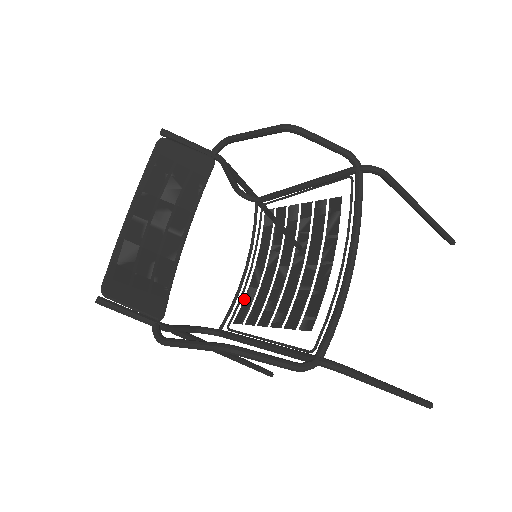
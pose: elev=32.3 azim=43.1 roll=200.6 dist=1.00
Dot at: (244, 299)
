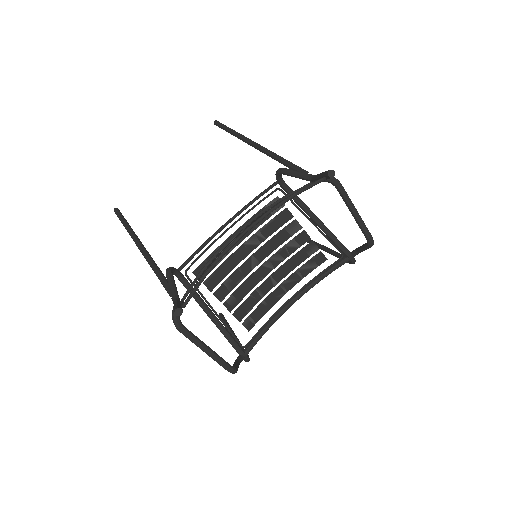
Dot at: (210, 255)
